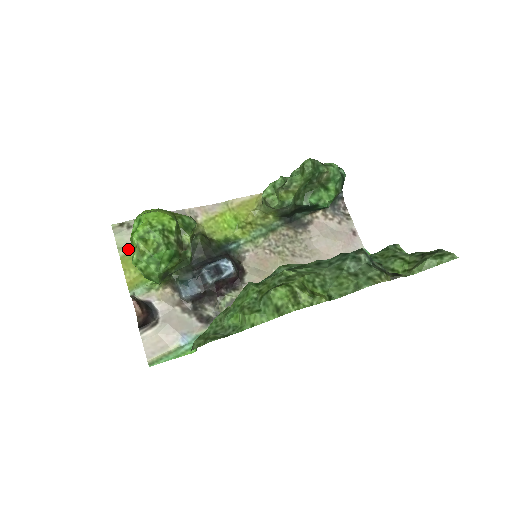
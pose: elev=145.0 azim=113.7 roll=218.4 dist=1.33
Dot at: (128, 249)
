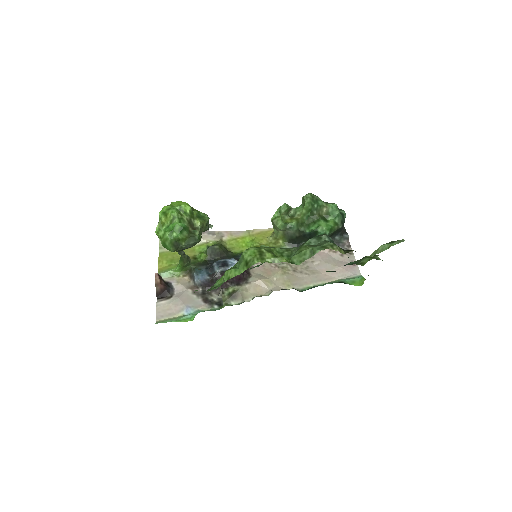
Dot at: (166, 249)
